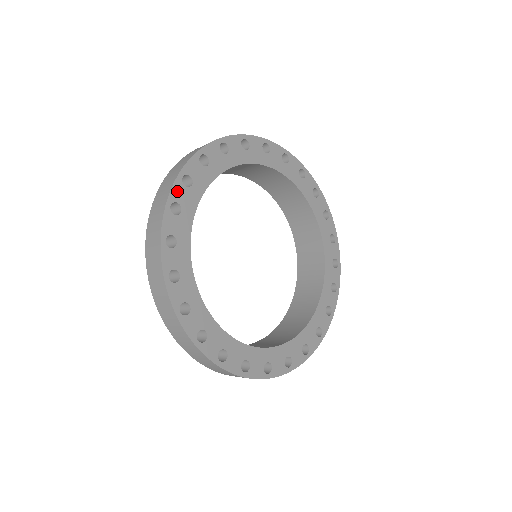
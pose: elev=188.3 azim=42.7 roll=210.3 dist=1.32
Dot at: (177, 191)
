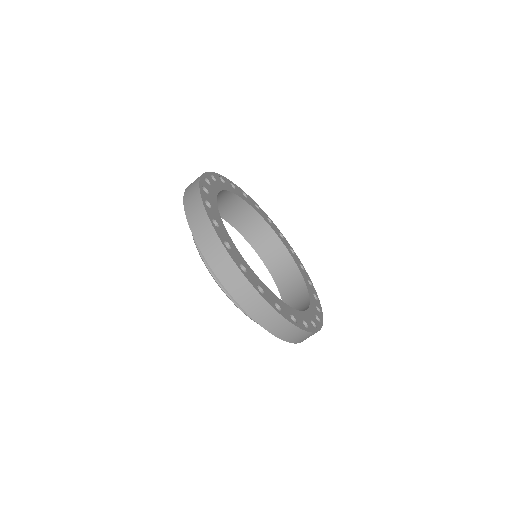
Dot at: (226, 180)
